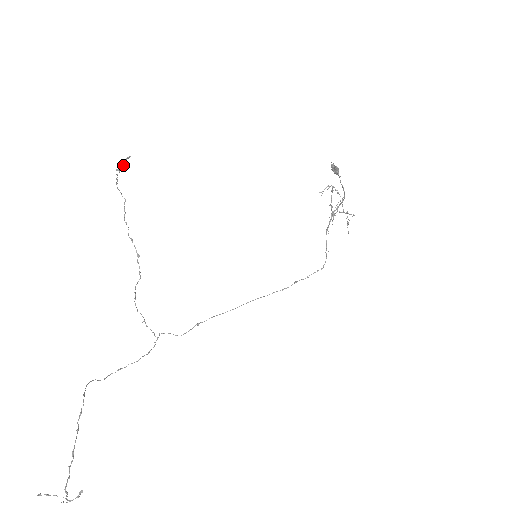
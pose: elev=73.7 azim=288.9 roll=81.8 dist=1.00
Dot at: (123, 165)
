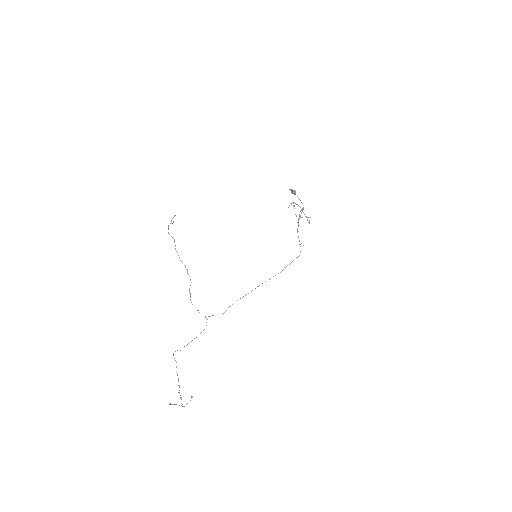
Dot at: occluded
